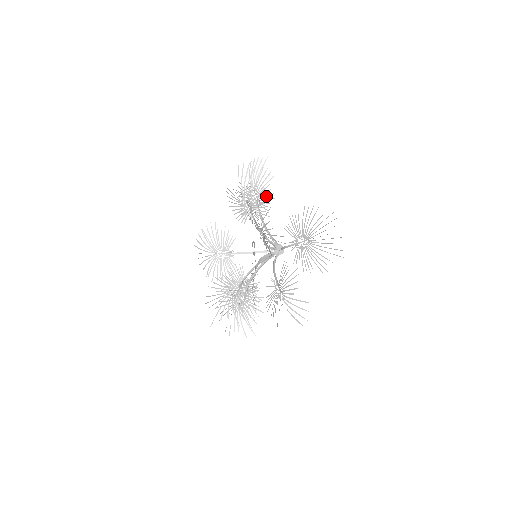
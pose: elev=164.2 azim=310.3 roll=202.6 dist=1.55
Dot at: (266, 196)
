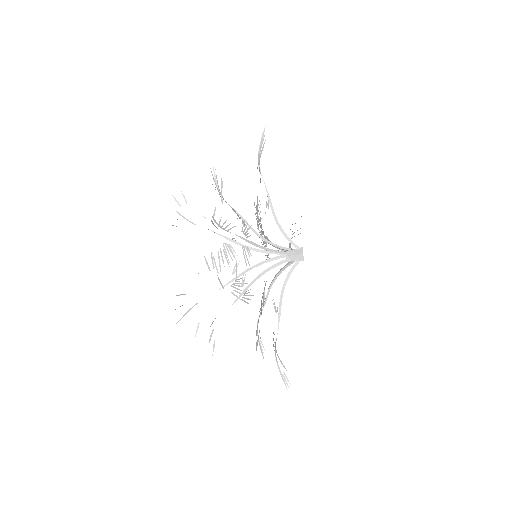
Dot at: occluded
